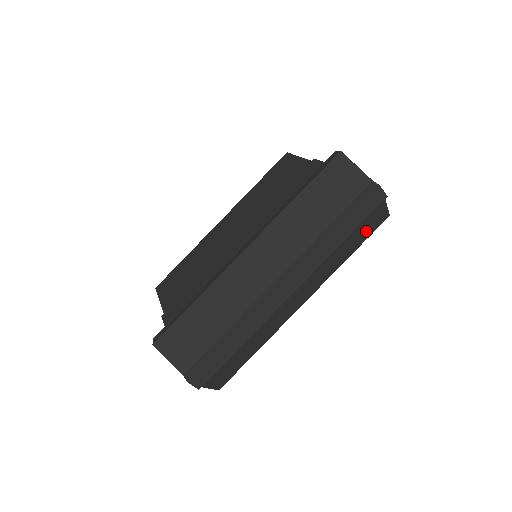
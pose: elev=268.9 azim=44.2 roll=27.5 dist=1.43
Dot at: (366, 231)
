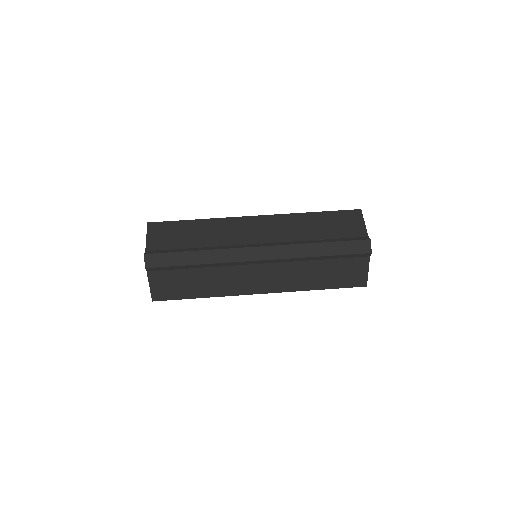
Dot at: (342, 277)
